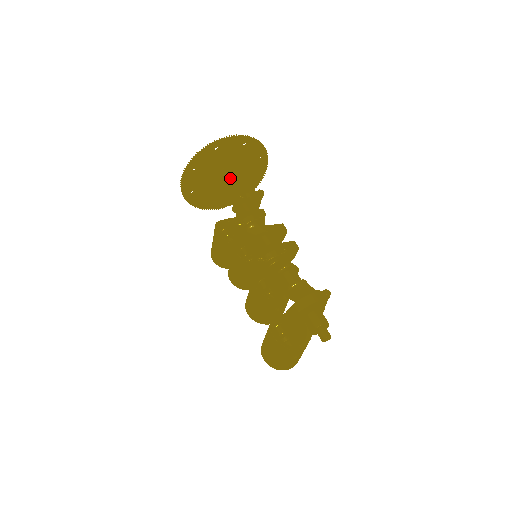
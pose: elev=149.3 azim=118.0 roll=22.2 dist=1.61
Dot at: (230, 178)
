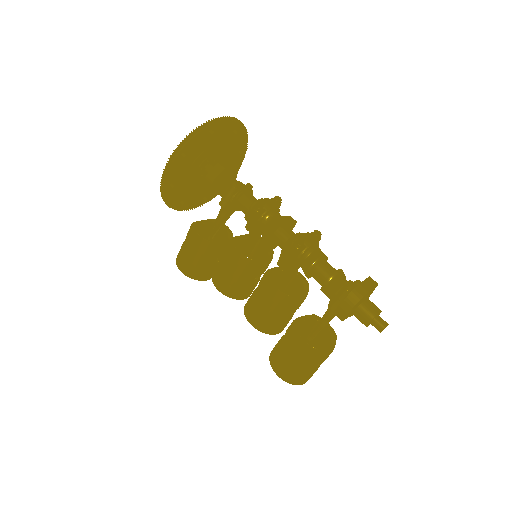
Dot at: (228, 165)
